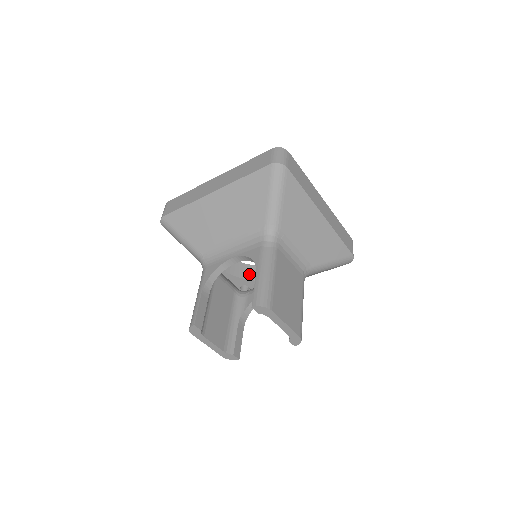
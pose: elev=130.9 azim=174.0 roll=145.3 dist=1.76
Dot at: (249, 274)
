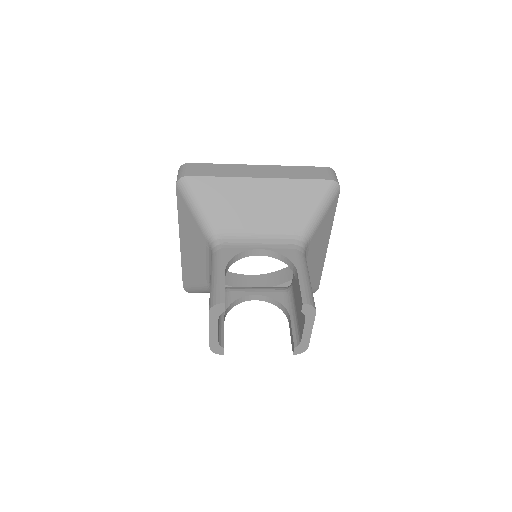
Dot at: occluded
